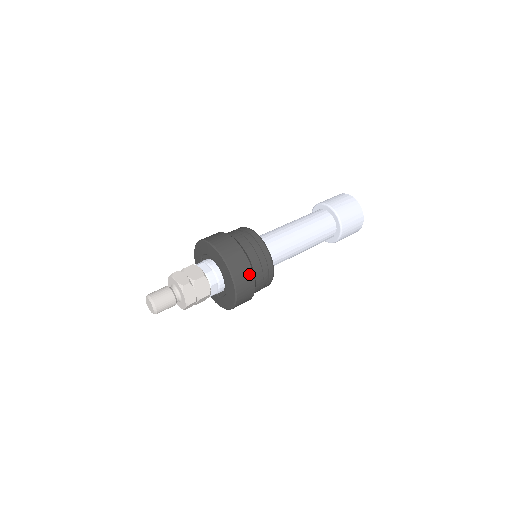
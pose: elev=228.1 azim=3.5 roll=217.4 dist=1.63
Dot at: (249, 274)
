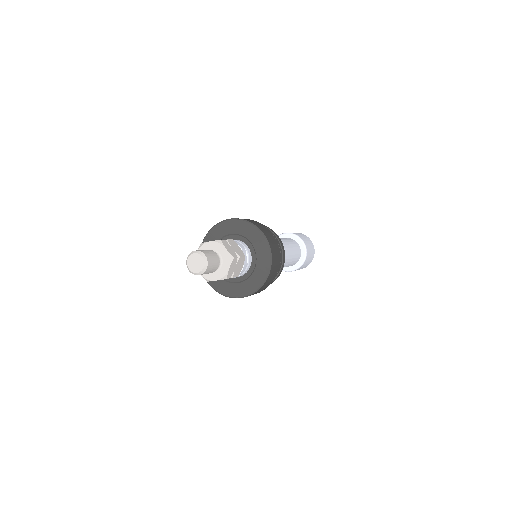
Dot at: (270, 233)
